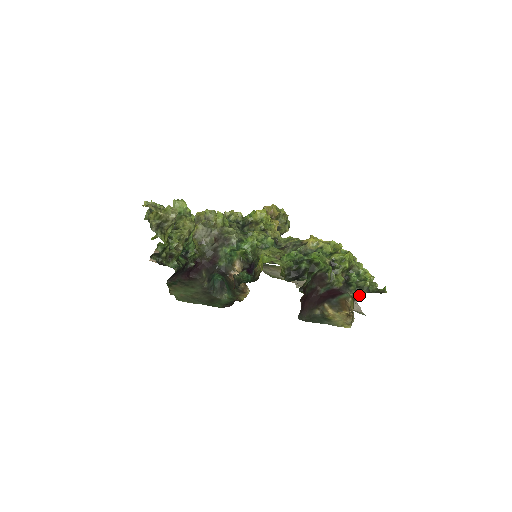
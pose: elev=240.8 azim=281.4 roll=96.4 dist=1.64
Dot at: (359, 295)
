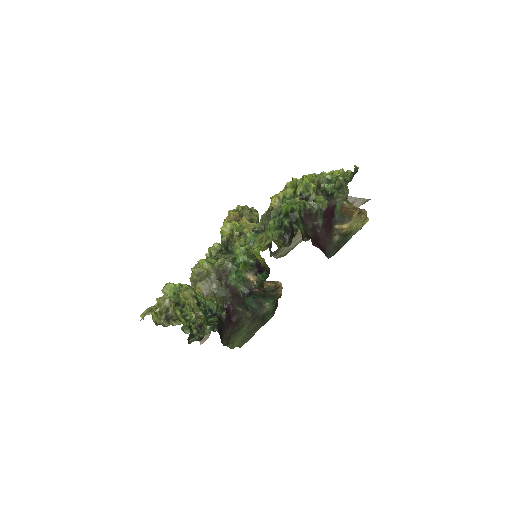
Dot at: (345, 193)
